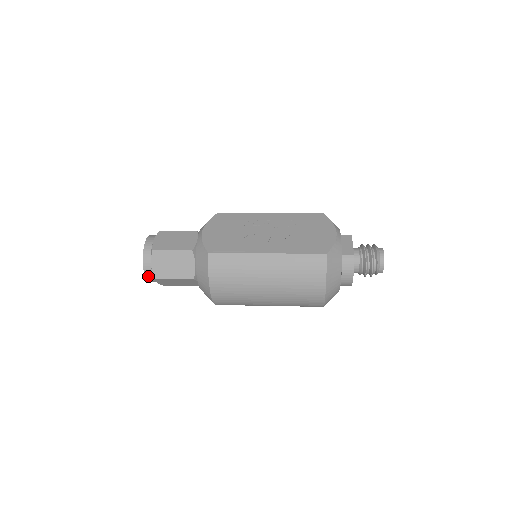
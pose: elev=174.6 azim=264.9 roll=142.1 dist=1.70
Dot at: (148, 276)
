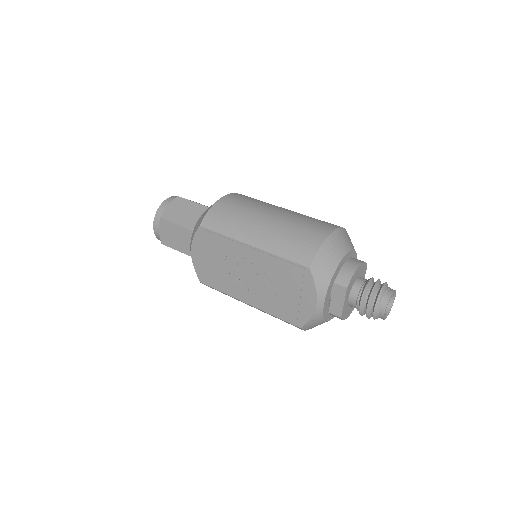
Dot at: occluded
